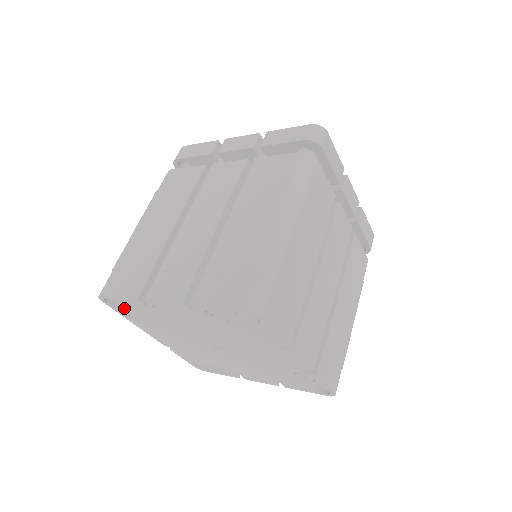
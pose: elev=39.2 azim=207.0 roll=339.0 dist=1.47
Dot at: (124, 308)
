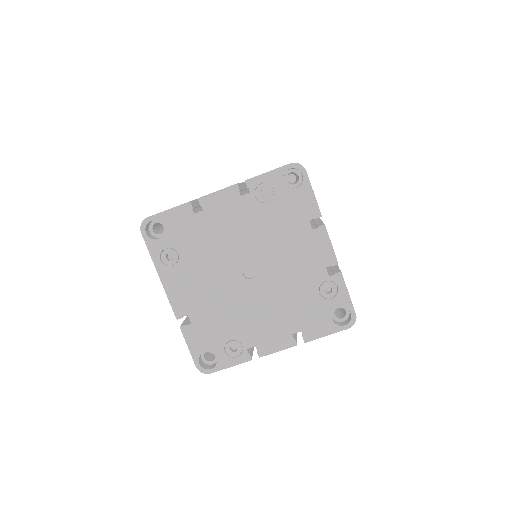
Dot at: (163, 235)
